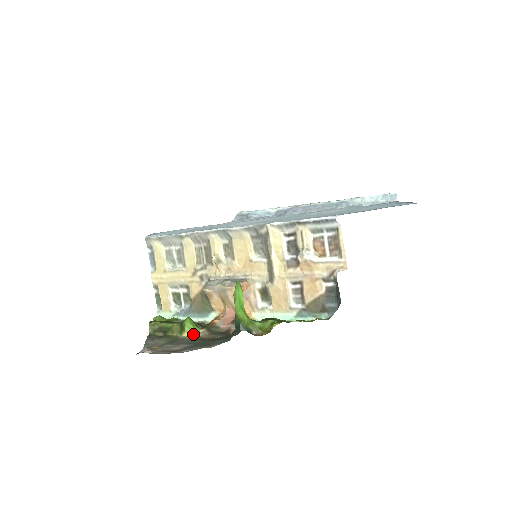
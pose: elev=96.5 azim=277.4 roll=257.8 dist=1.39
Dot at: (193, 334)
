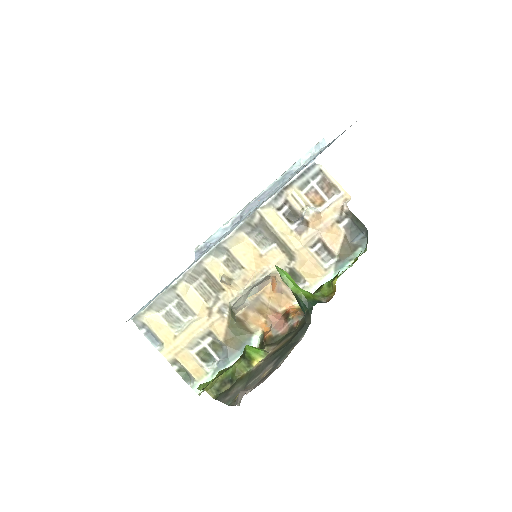
Dot at: (263, 356)
